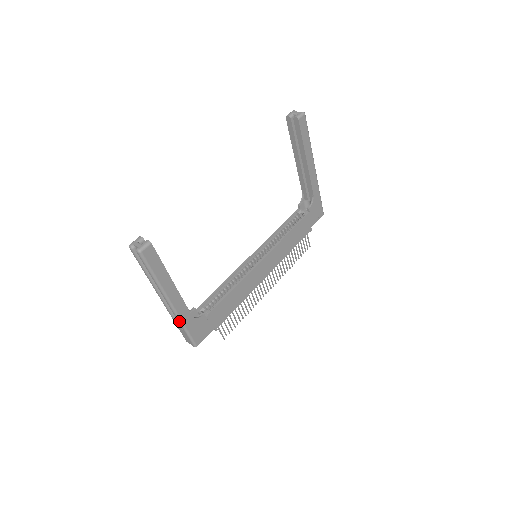
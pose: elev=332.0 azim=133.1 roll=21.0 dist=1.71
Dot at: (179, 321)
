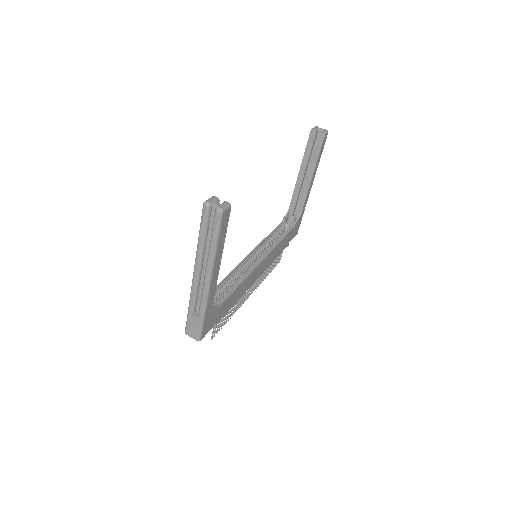
Dot at: (204, 305)
